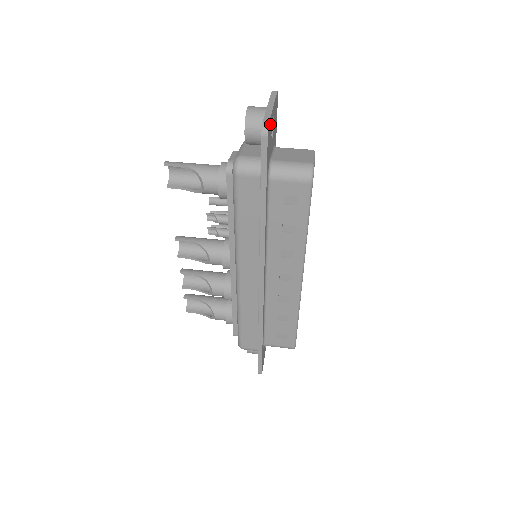
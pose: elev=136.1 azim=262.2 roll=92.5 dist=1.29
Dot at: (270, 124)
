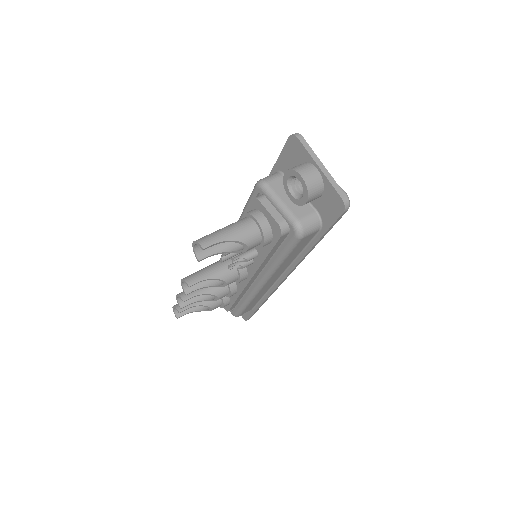
Dot at: (335, 191)
